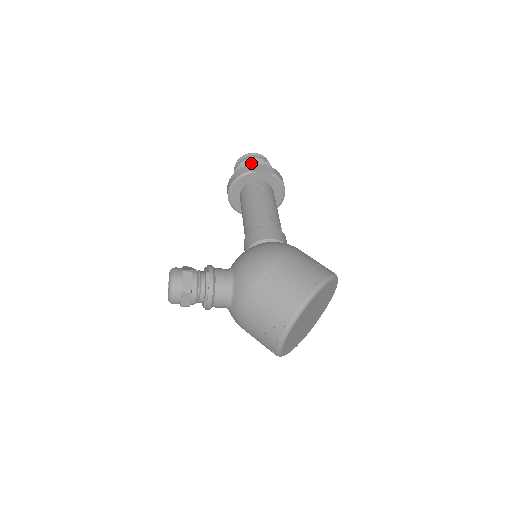
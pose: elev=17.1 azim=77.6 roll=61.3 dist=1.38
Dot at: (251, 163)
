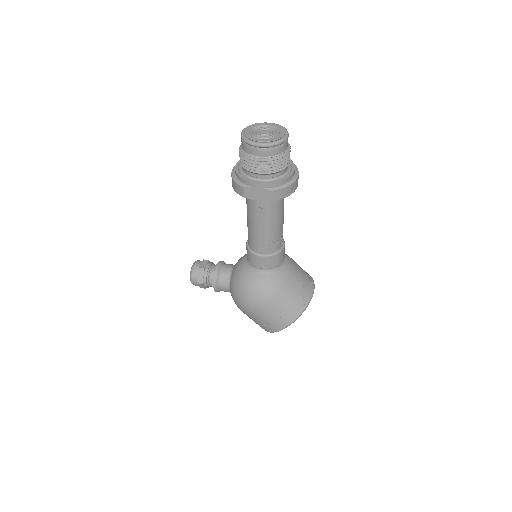
Dot at: (251, 169)
